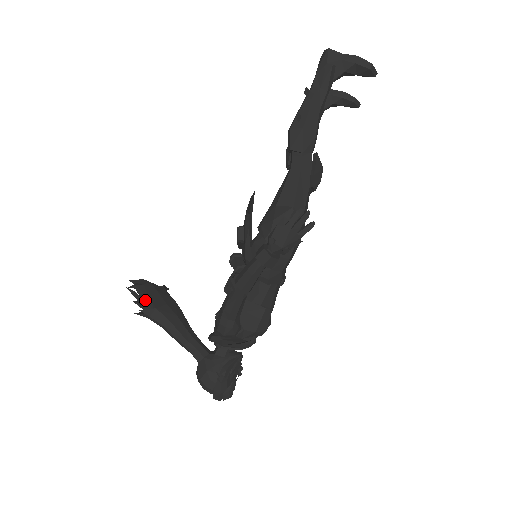
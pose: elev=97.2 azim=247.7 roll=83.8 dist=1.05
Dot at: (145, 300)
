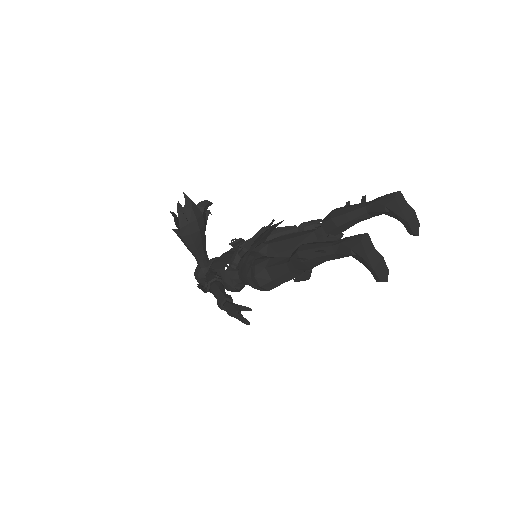
Dot at: (179, 224)
